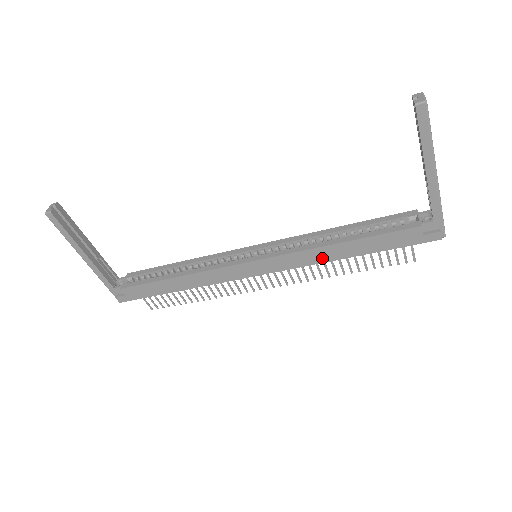
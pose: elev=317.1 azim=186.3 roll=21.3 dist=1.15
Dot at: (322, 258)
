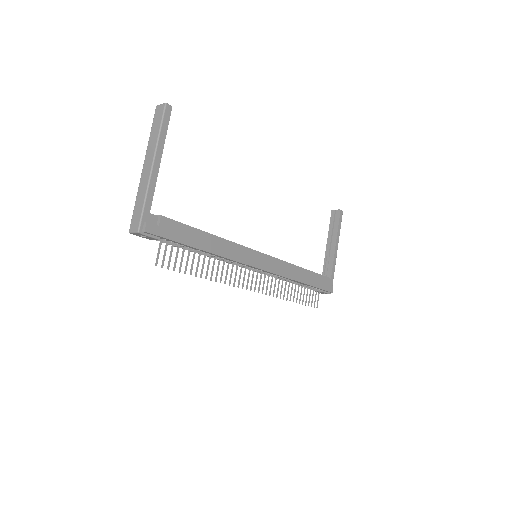
Dot at: (292, 275)
